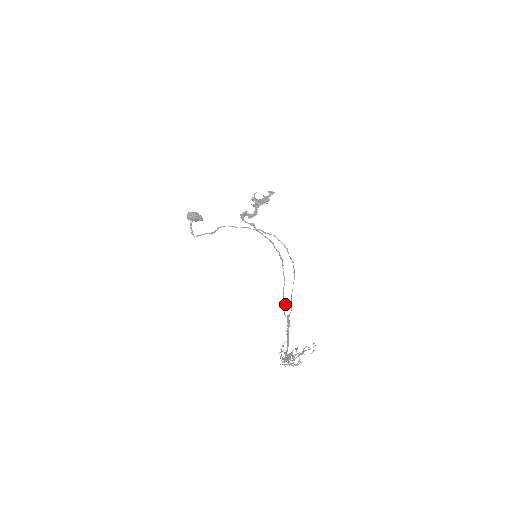
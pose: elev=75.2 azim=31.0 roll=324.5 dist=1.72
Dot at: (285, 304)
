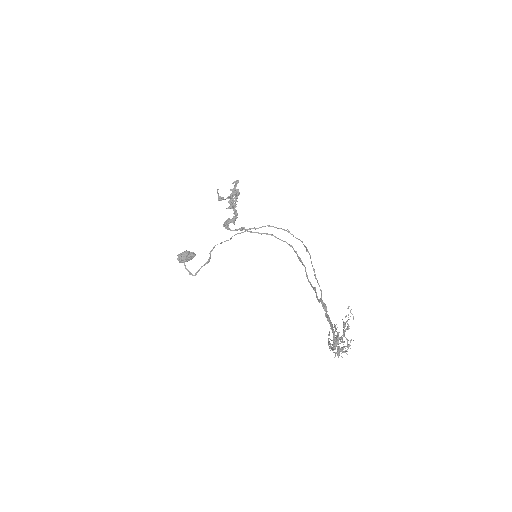
Dot at: (314, 290)
